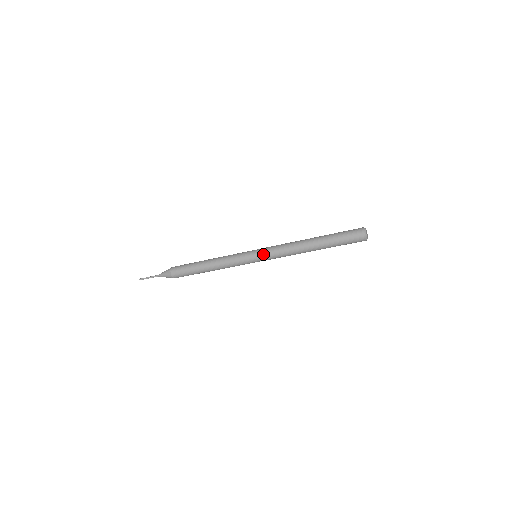
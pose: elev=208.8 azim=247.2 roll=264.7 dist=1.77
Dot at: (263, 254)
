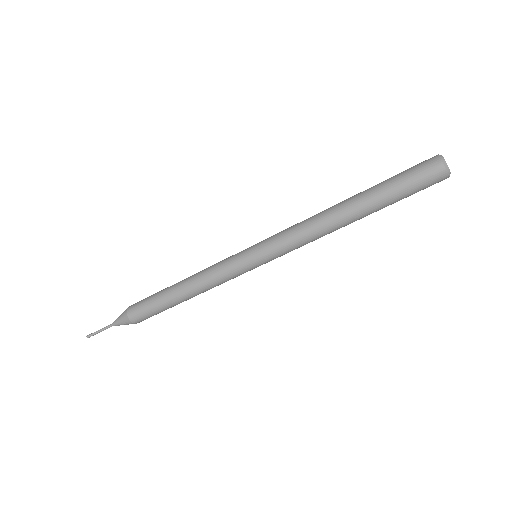
Dot at: (265, 243)
